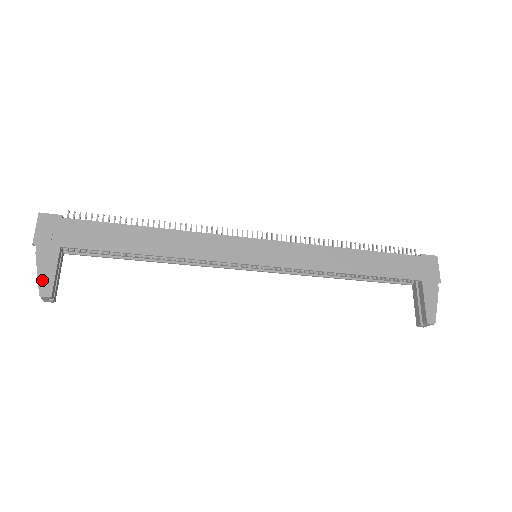
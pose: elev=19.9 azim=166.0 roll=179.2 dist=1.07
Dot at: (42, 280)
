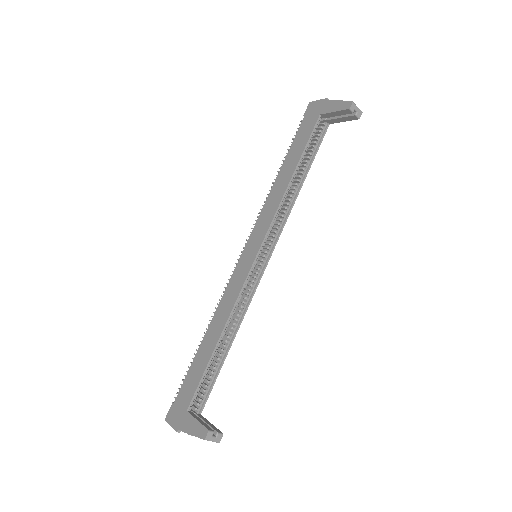
Dot at: (197, 433)
